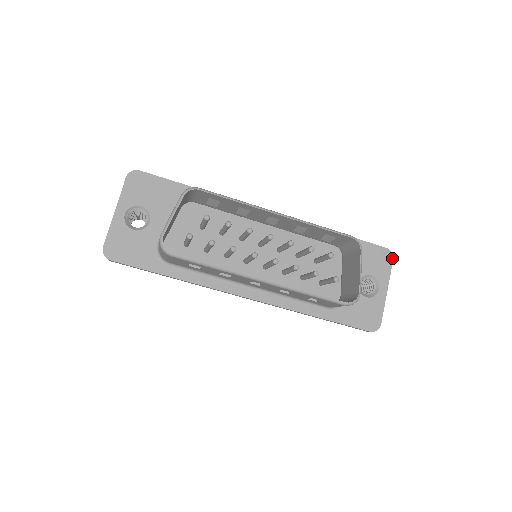
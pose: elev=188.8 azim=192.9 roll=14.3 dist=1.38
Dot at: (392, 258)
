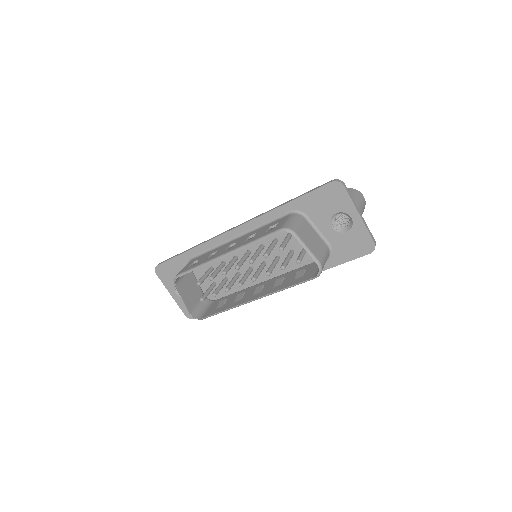
Dot at: (342, 186)
